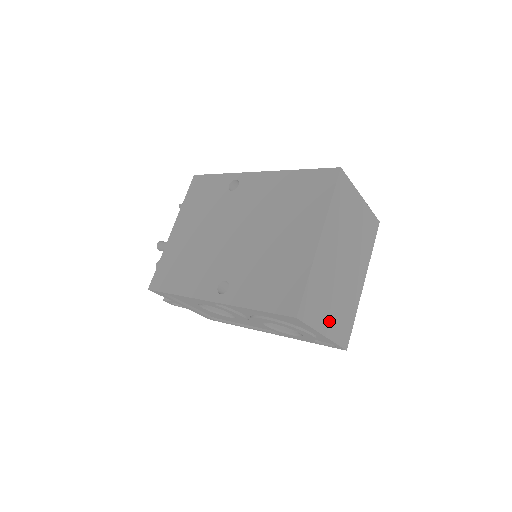
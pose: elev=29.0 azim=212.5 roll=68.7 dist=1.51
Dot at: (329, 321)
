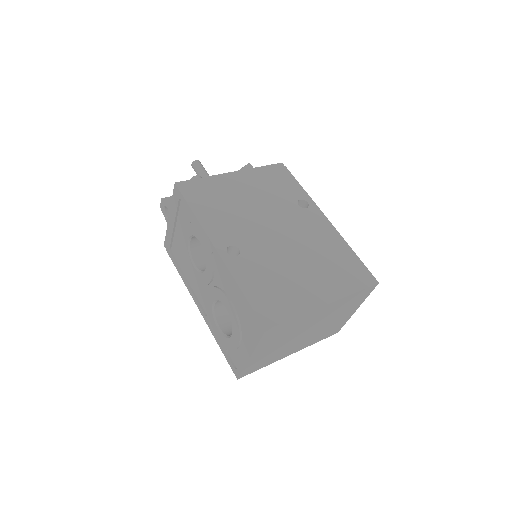
Dot at: (262, 352)
